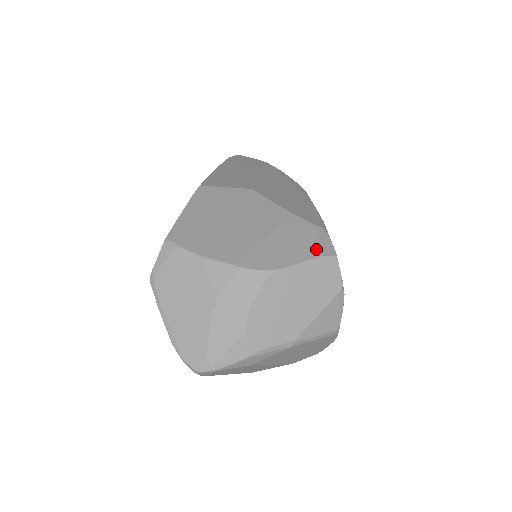
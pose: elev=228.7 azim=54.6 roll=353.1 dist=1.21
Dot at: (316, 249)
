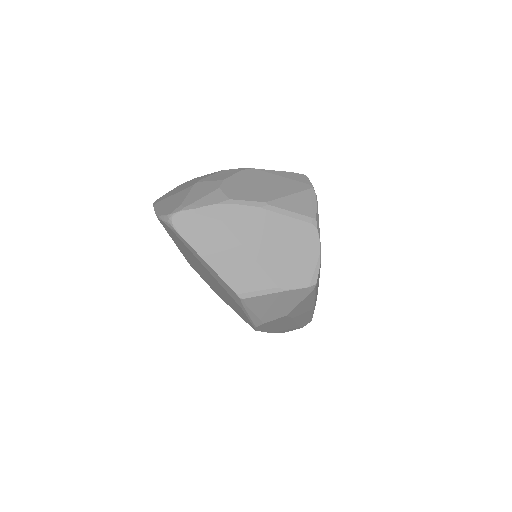
Dot at: occluded
